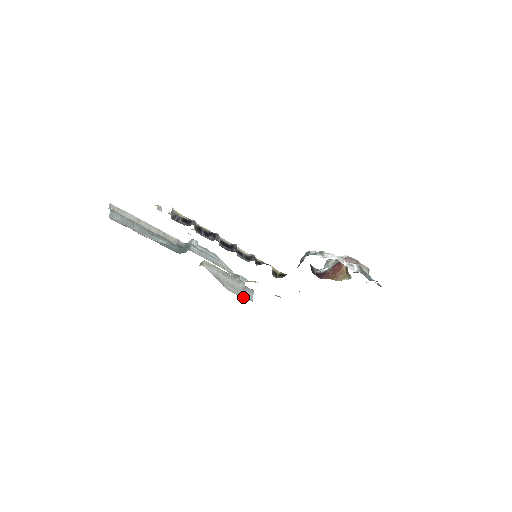
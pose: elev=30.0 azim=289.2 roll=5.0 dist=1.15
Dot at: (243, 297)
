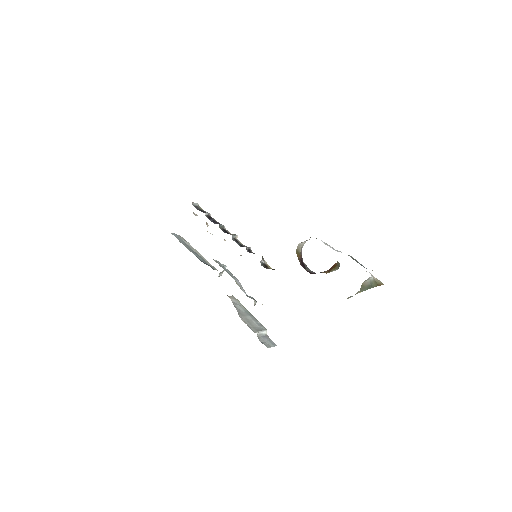
Dot at: (255, 332)
